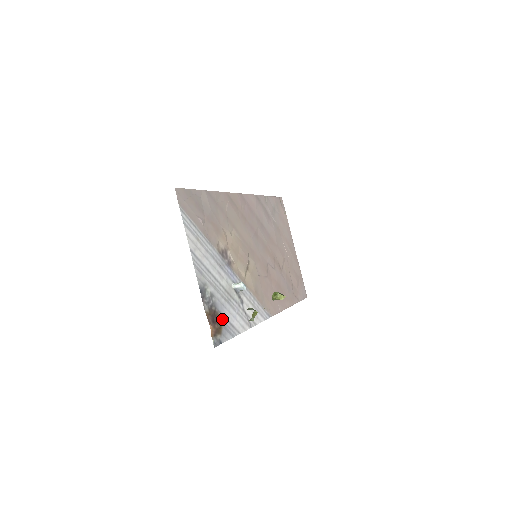
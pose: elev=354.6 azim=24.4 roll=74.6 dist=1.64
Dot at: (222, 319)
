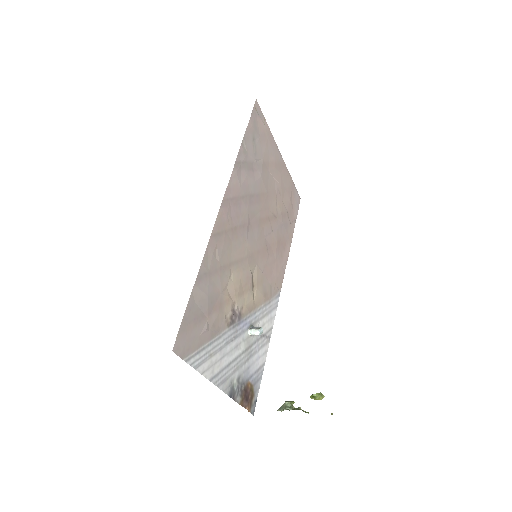
Dot at: (251, 381)
